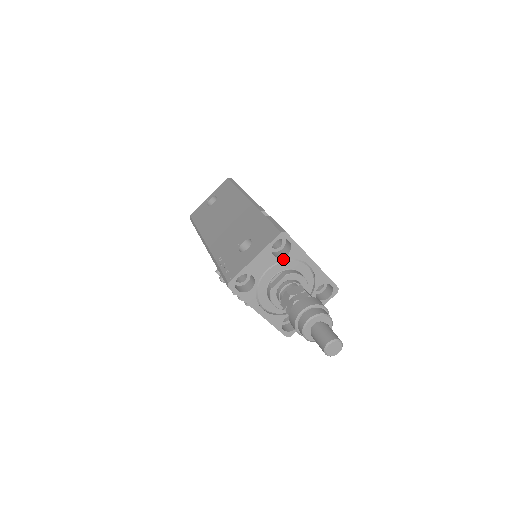
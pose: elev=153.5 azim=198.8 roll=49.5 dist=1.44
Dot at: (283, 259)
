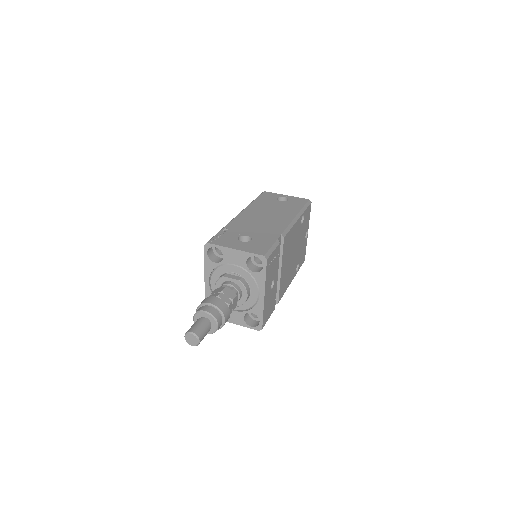
Dot at: (249, 271)
